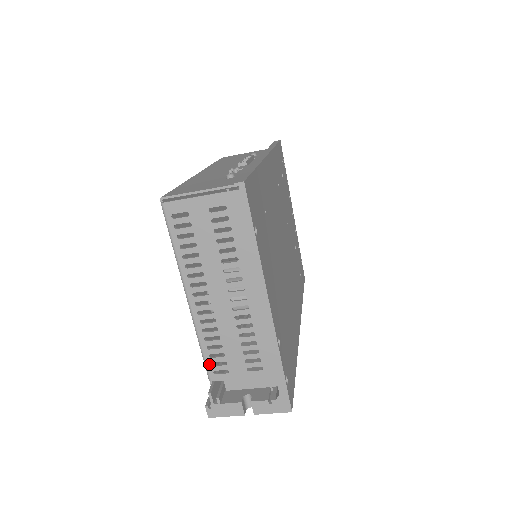
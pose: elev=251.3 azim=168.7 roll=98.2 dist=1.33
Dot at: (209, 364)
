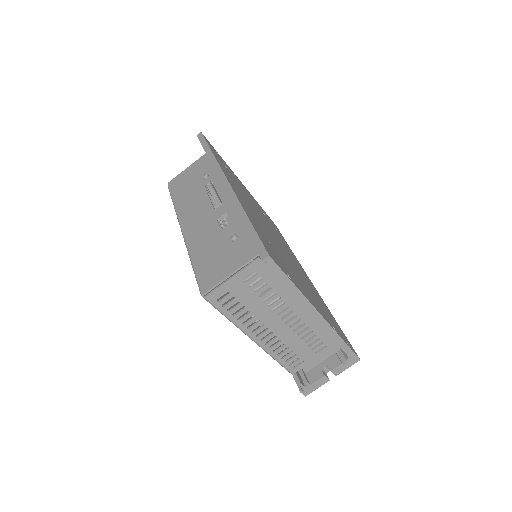
Dot at: (287, 366)
